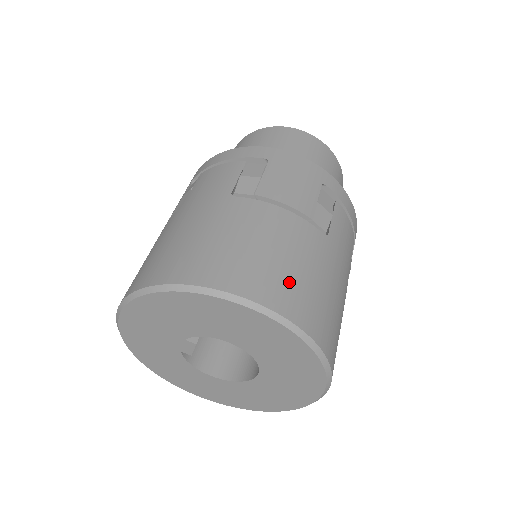
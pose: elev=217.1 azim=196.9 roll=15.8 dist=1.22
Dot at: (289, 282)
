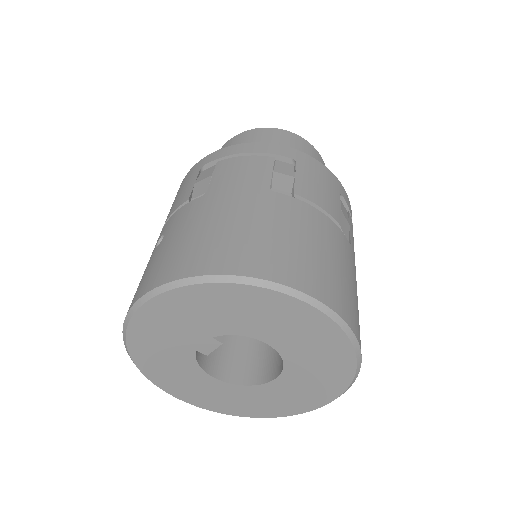
Dot at: (340, 286)
